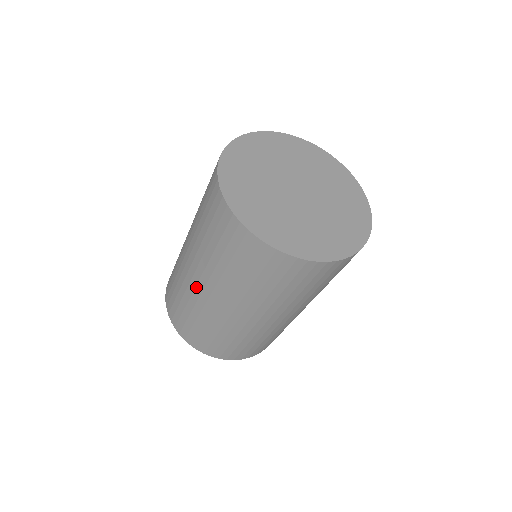
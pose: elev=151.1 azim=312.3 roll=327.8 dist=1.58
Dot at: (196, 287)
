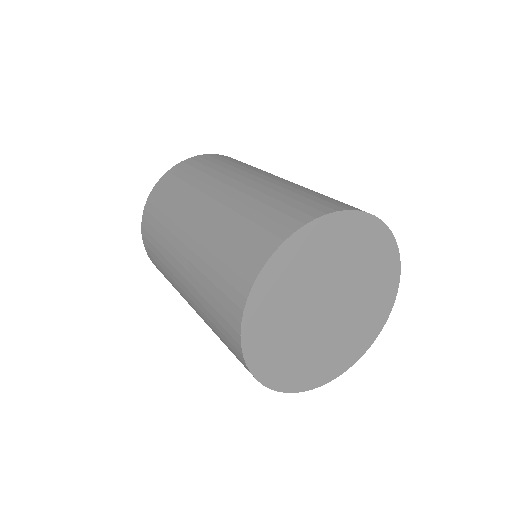
Dot at: occluded
